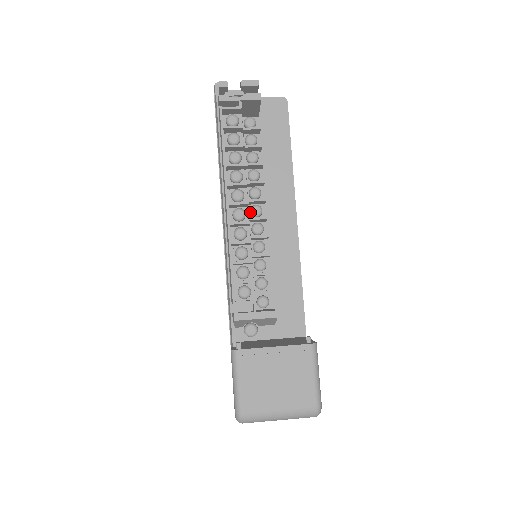
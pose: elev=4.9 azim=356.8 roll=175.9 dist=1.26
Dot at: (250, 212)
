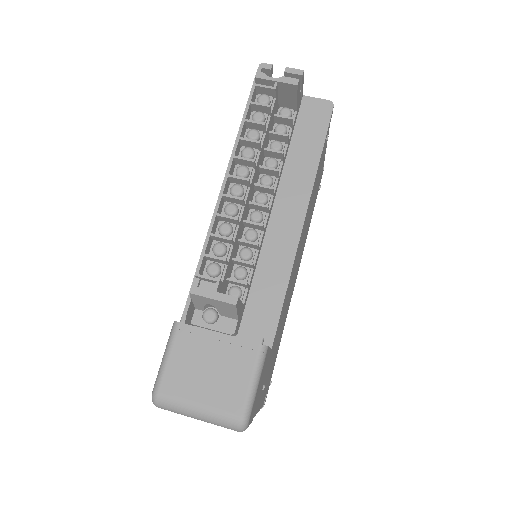
Dot at: (255, 198)
